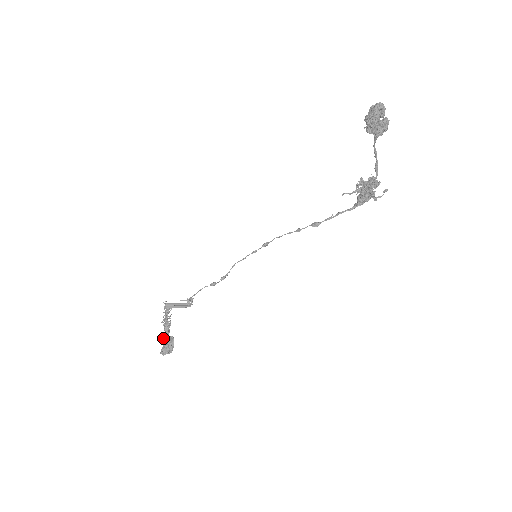
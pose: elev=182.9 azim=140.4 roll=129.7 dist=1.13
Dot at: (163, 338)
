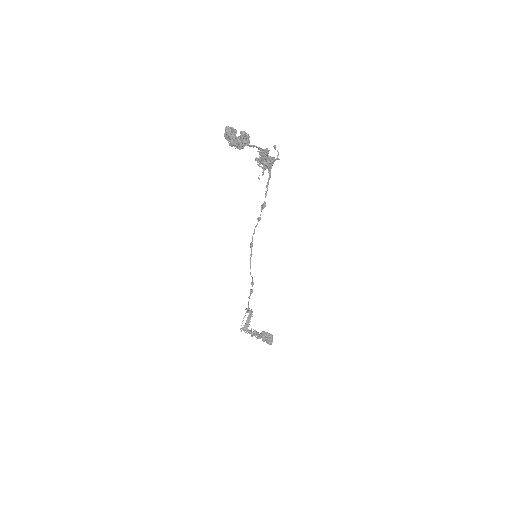
Dot at: occluded
